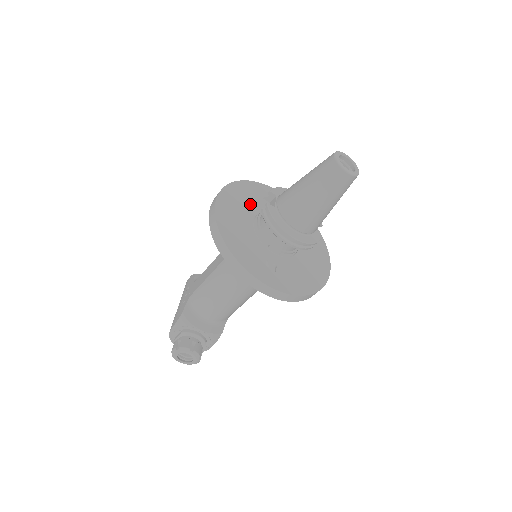
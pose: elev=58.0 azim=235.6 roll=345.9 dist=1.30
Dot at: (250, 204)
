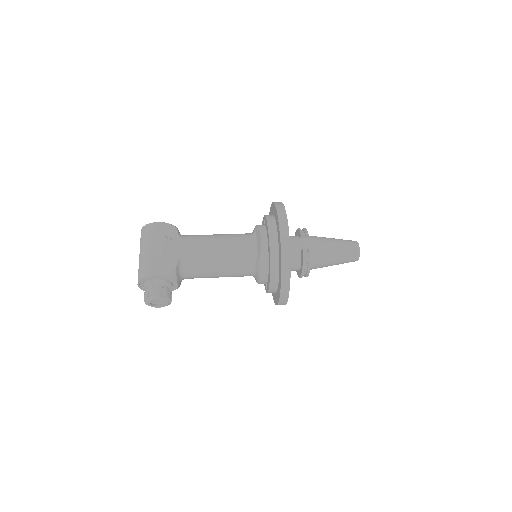
Dot at: occluded
